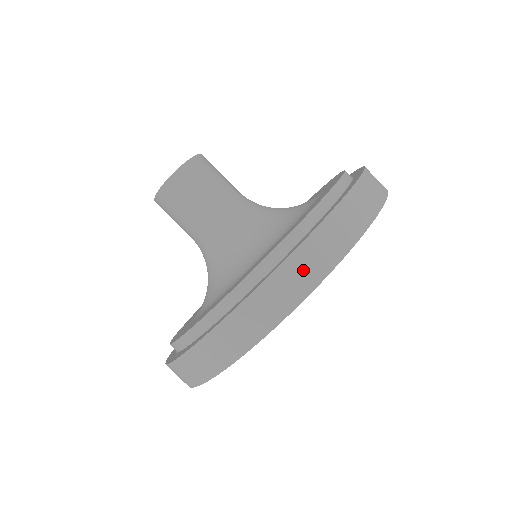
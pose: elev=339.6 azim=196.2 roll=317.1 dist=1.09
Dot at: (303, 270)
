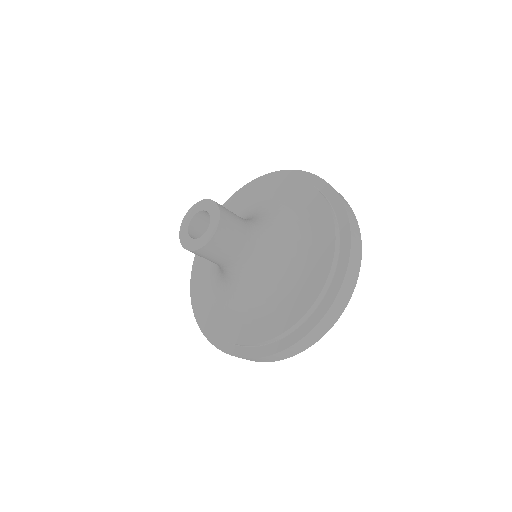
Dot at: (353, 270)
